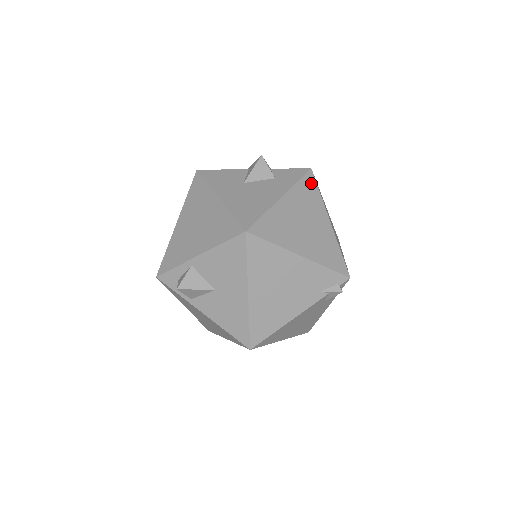
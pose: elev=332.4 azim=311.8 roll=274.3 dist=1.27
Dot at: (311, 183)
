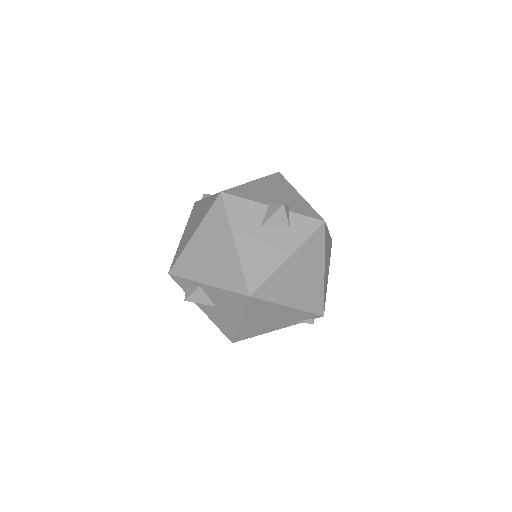
Dot at: (320, 237)
